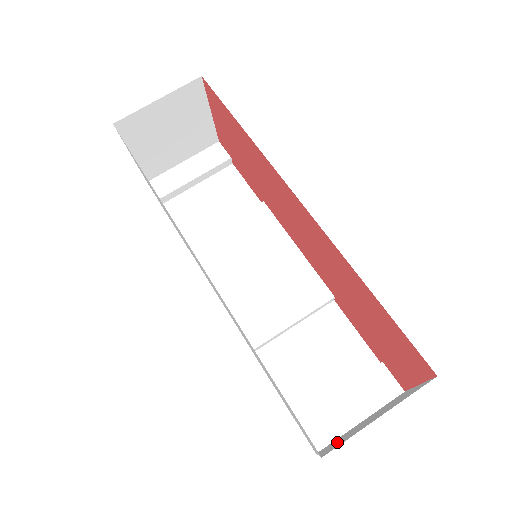
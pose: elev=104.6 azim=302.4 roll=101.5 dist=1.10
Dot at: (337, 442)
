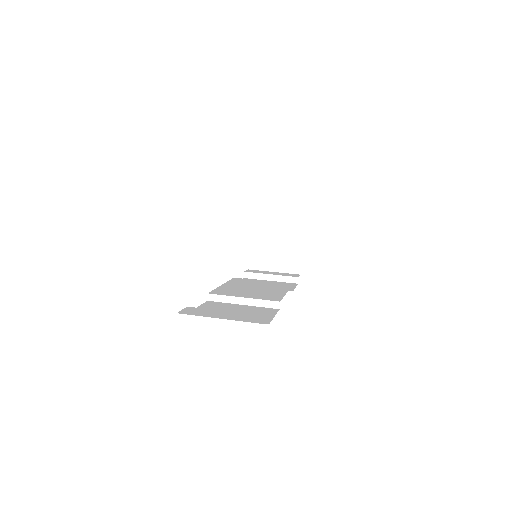
Dot at: occluded
